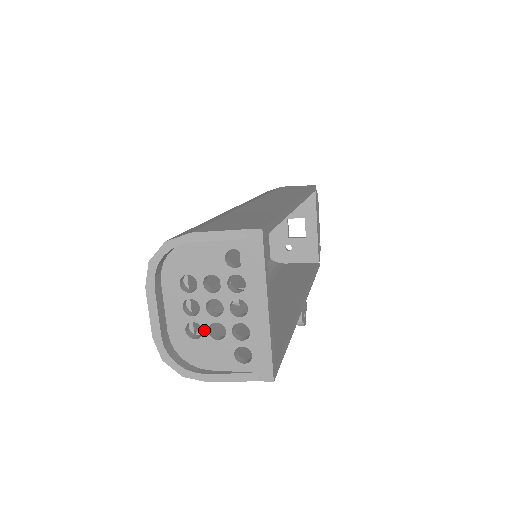
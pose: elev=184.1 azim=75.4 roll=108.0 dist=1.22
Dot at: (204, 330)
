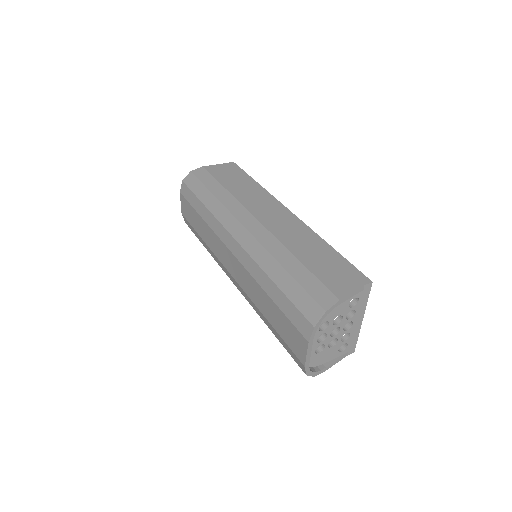
Dot at: (326, 346)
